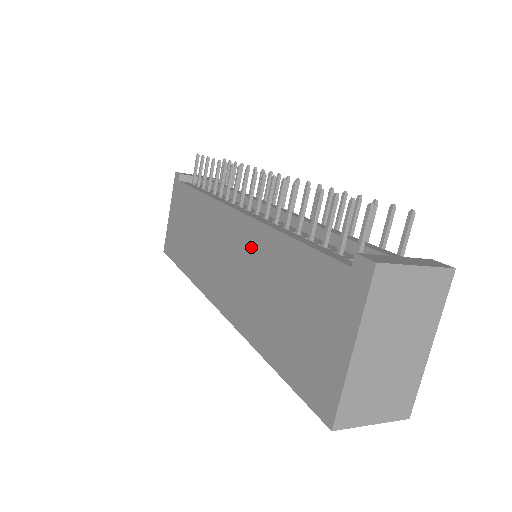
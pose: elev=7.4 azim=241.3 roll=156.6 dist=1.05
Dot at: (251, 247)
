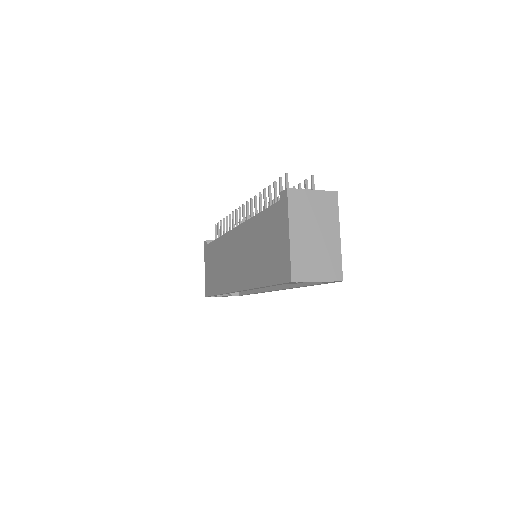
Dot at: (246, 237)
